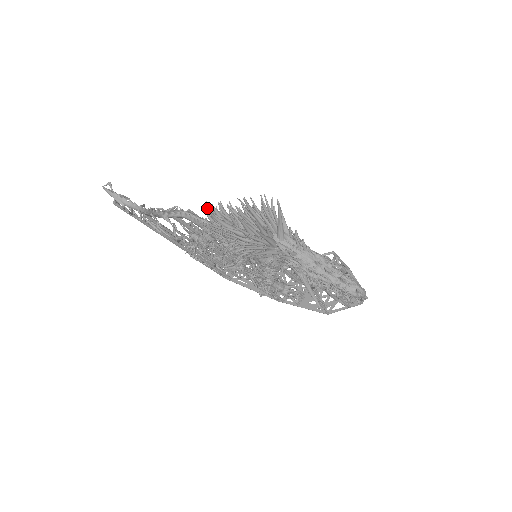
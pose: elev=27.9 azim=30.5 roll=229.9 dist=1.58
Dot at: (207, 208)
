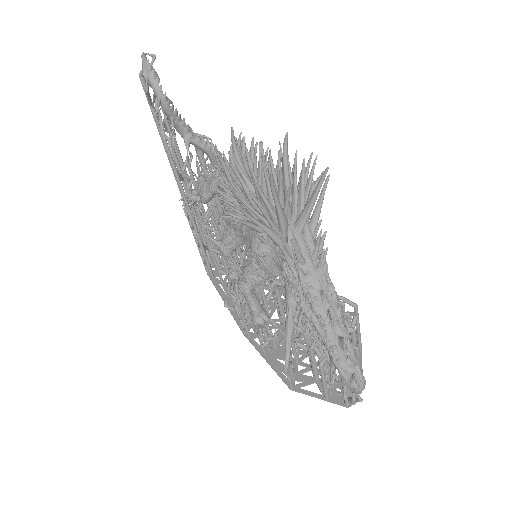
Dot at: (236, 139)
